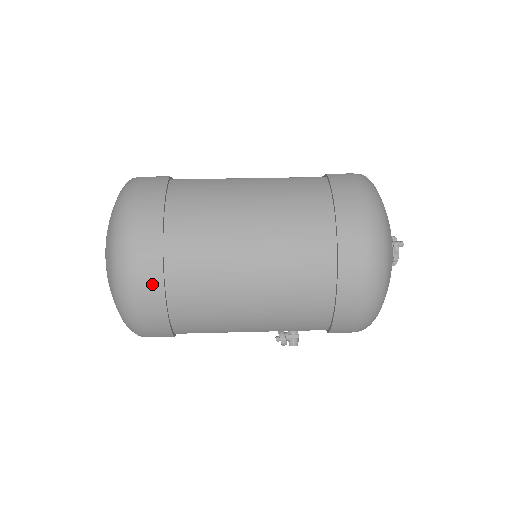
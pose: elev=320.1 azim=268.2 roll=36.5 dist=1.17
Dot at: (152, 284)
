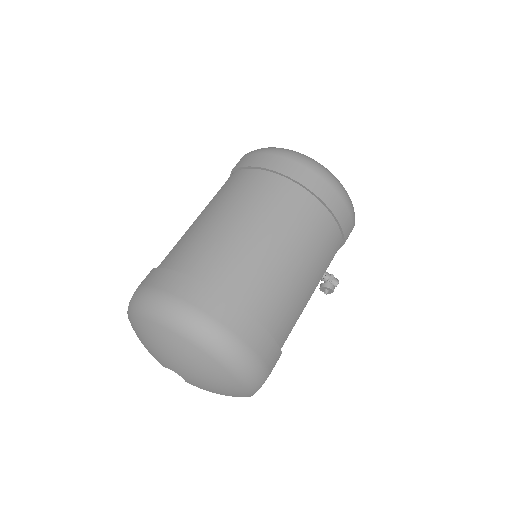
Dot at: (236, 317)
